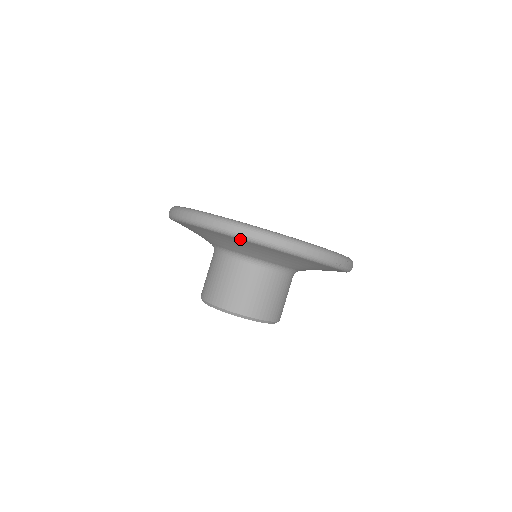
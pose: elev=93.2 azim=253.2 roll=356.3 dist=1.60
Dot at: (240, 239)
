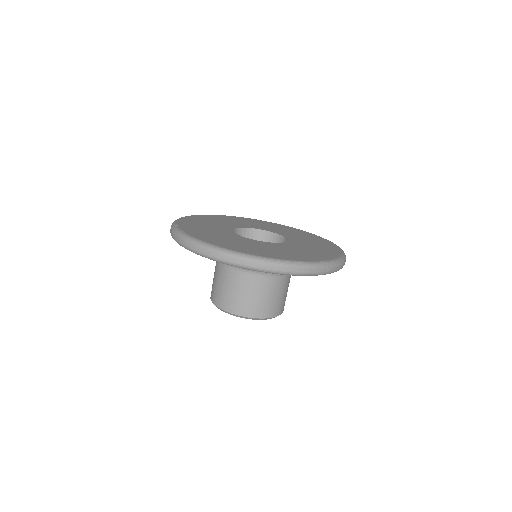
Dot at: (224, 263)
